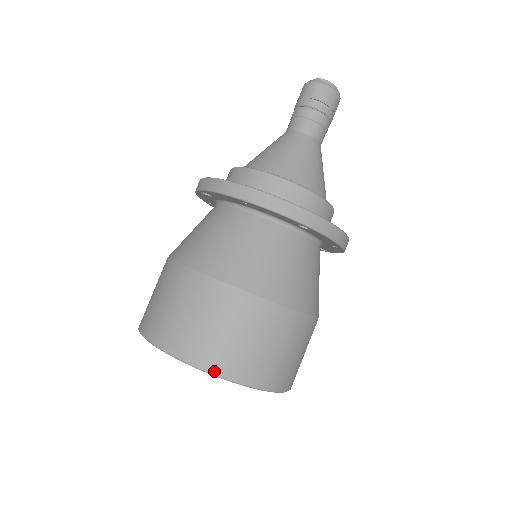
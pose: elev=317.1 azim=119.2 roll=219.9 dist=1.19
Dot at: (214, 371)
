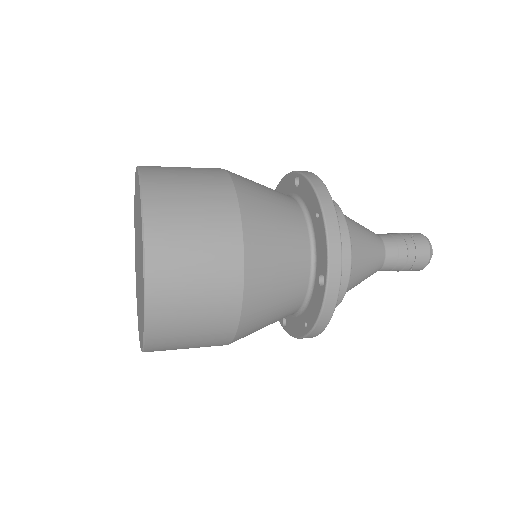
Dot at: (149, 251)
